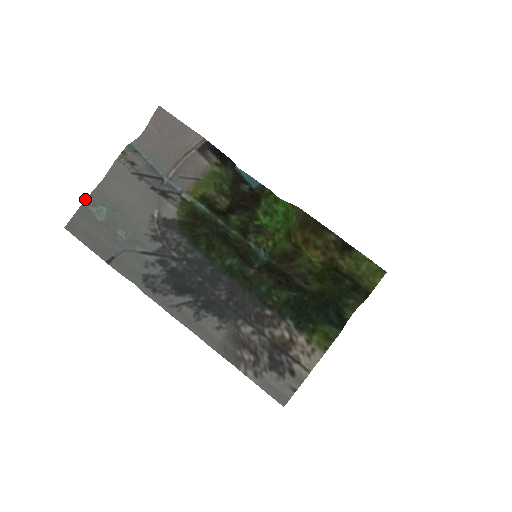
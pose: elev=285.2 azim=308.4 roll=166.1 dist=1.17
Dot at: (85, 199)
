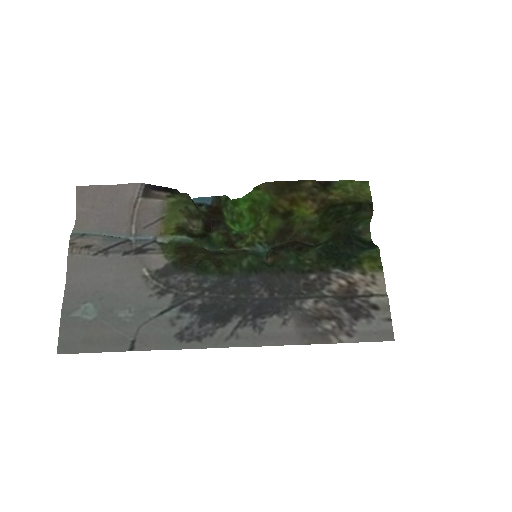
Dot at: occluded
